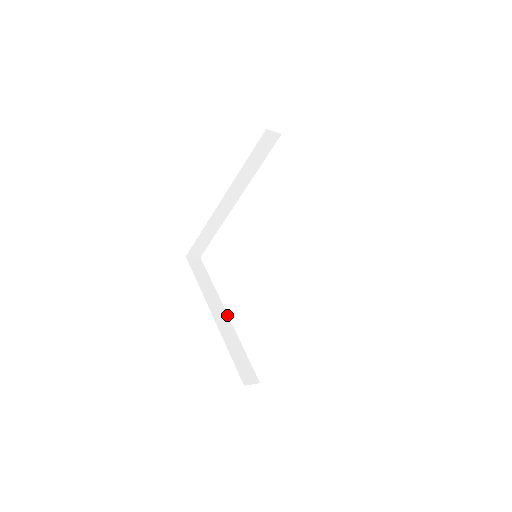
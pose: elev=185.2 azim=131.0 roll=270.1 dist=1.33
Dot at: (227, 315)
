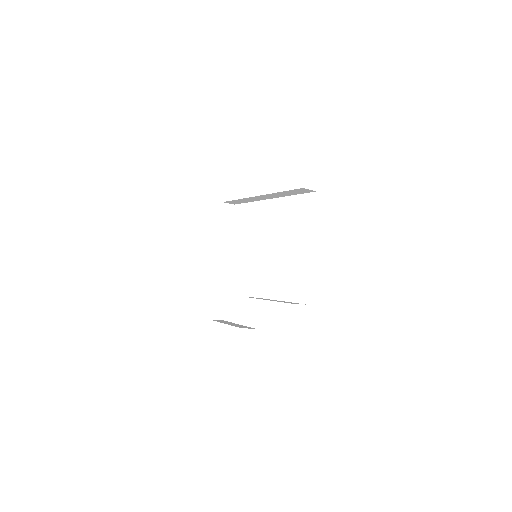
Dot at: occluded
